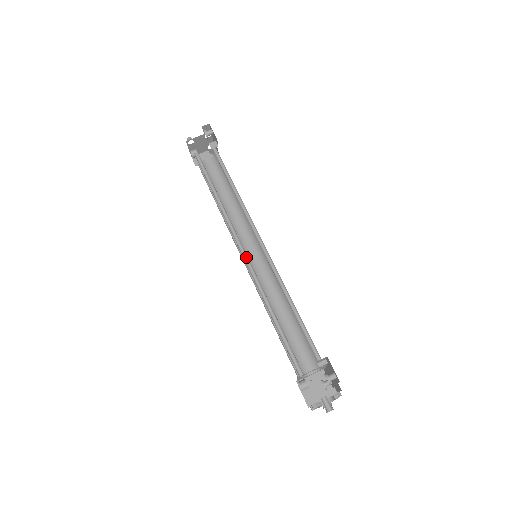
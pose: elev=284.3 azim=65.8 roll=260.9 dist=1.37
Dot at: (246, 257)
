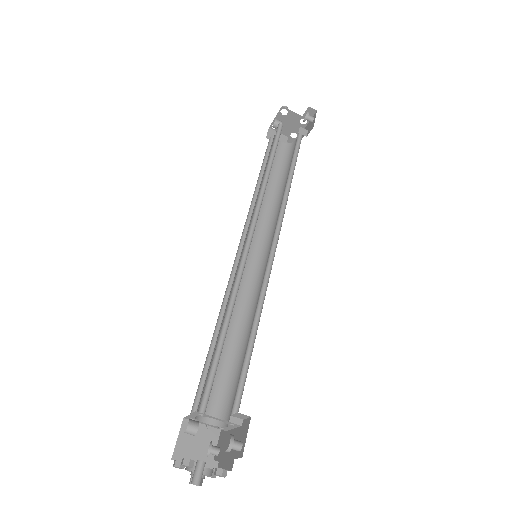
Dot at: (248, 246)
